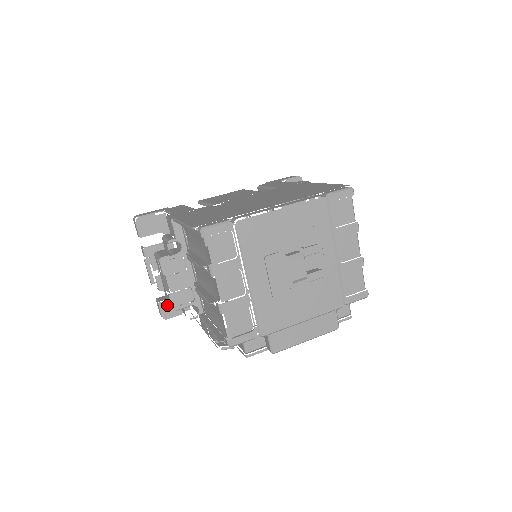
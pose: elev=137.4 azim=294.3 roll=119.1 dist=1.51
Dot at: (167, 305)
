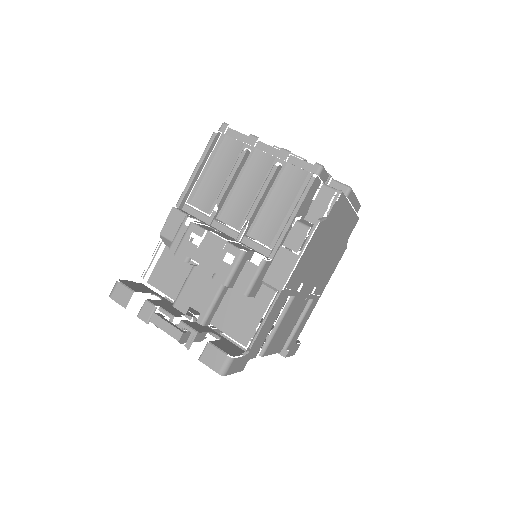
Dot at: (219, 345)
